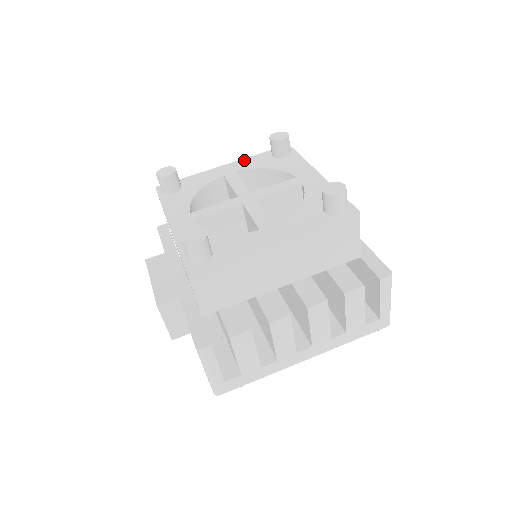
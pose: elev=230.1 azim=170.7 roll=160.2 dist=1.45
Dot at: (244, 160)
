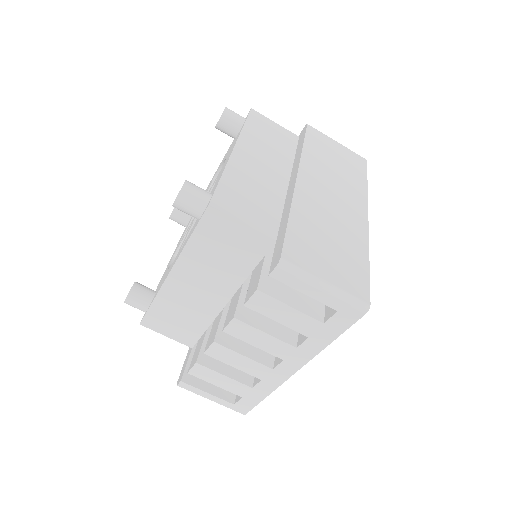
Dot at: occluded
